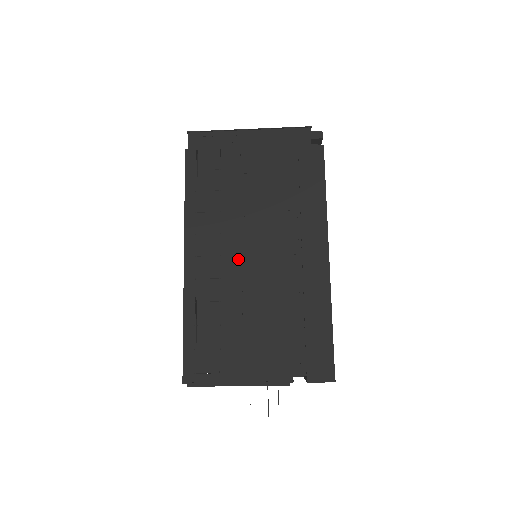
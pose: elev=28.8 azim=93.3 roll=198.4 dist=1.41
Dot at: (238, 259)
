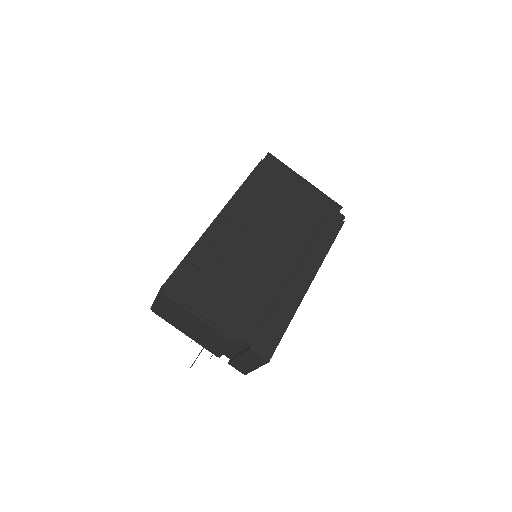
Dot at: (254, 241)
